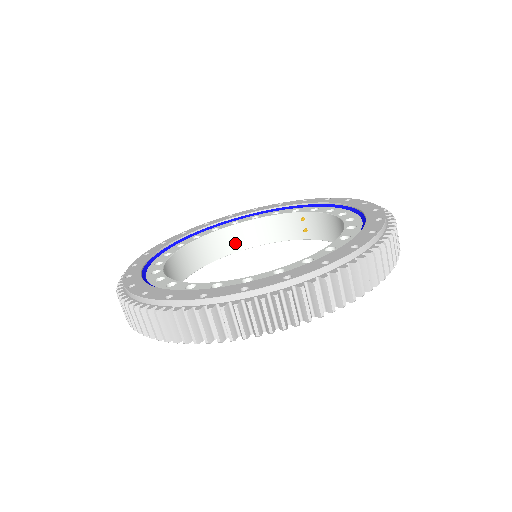
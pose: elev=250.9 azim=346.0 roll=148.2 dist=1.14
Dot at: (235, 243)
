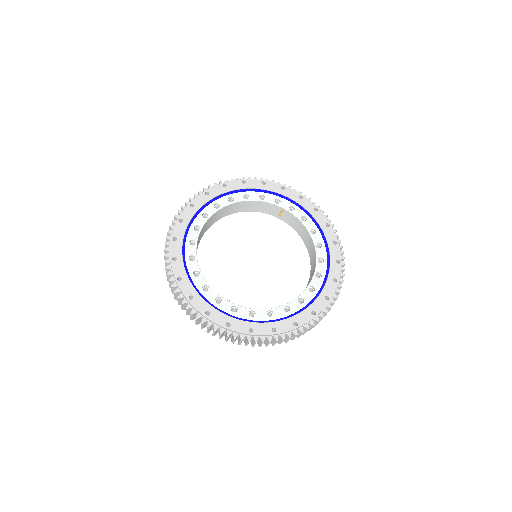
Dot at: (227, 212)
